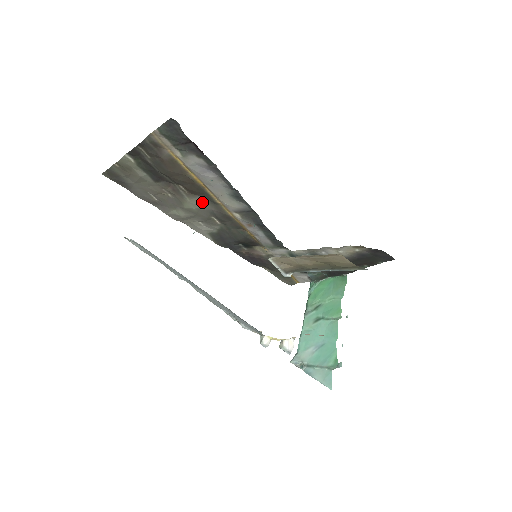
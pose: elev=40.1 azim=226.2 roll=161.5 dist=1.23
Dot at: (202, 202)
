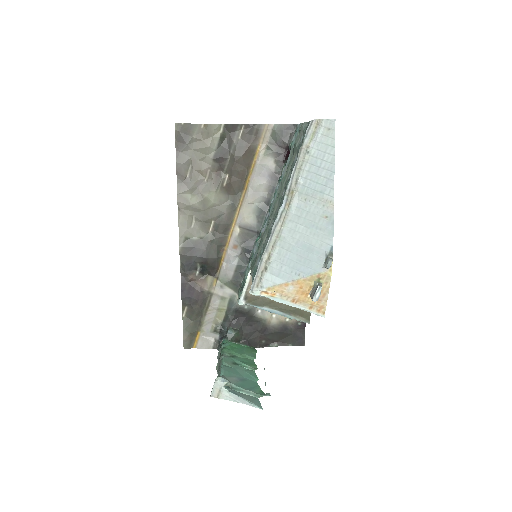
Dot at: (224, 201)
